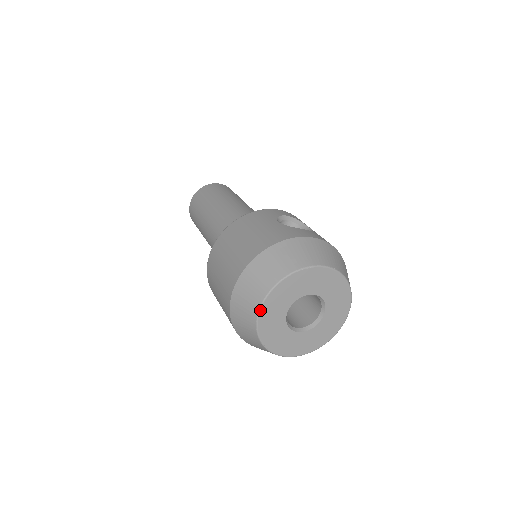
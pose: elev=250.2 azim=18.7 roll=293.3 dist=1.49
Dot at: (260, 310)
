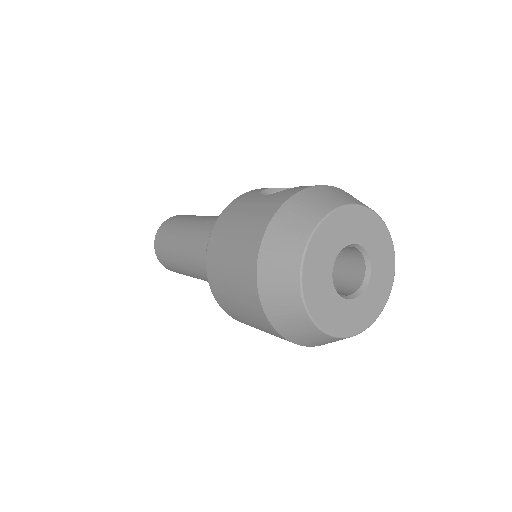
Dot at: (302, 291)
